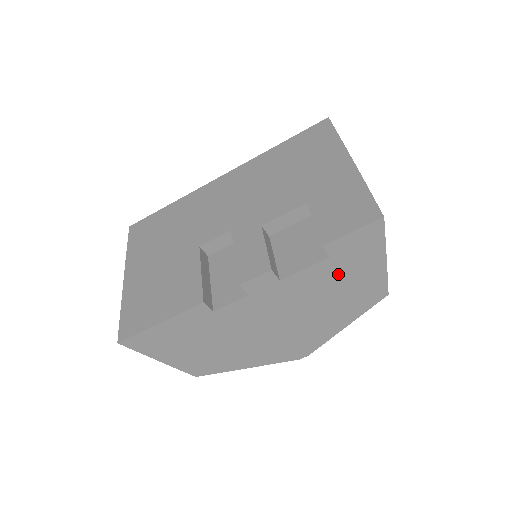
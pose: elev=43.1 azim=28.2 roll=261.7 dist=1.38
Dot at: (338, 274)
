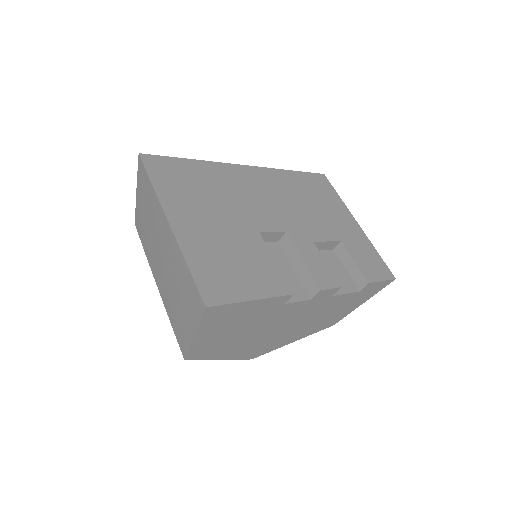
Dot at: (345, 303)
